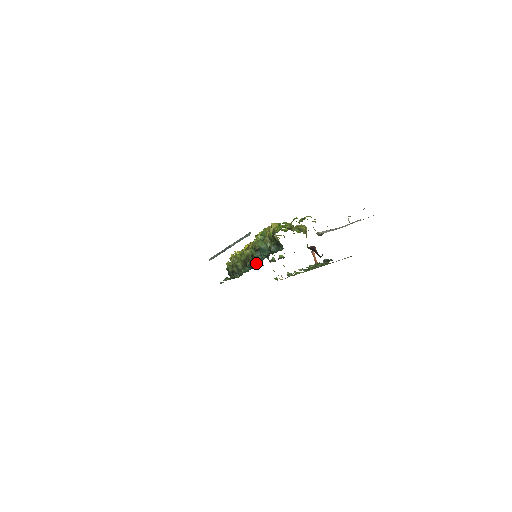
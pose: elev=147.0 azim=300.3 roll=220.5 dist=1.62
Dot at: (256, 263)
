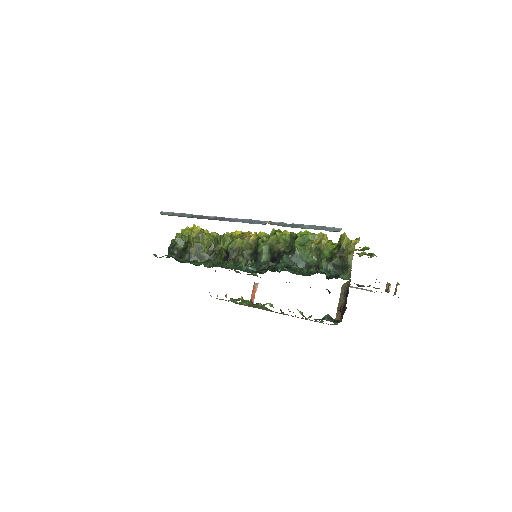
Dot at: (302, 274)
